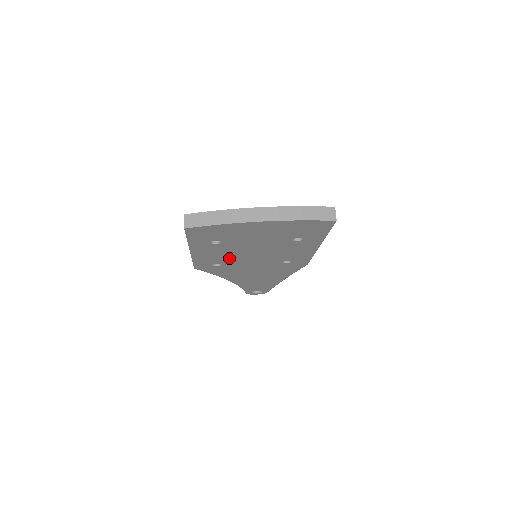
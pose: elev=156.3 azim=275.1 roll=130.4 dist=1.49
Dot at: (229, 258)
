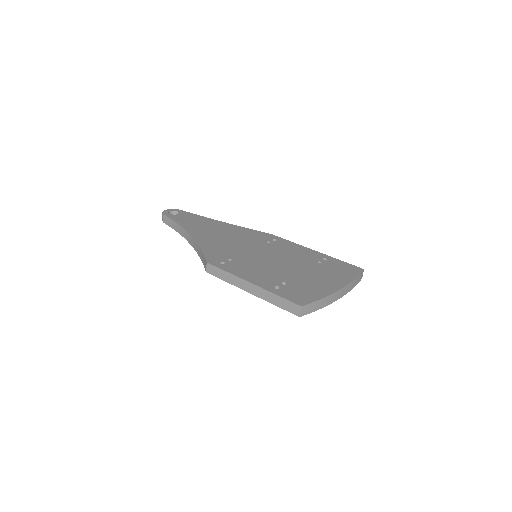
Dot at: occluded
